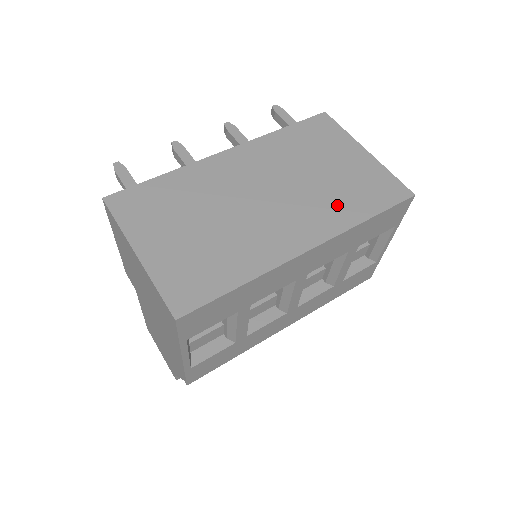
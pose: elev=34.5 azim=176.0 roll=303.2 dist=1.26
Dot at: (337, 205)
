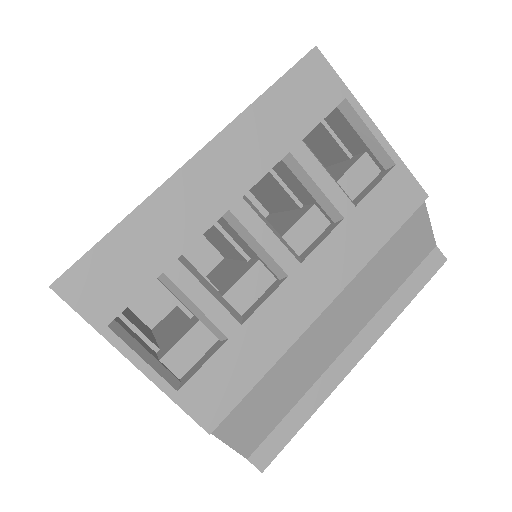
Dot at: occluded
